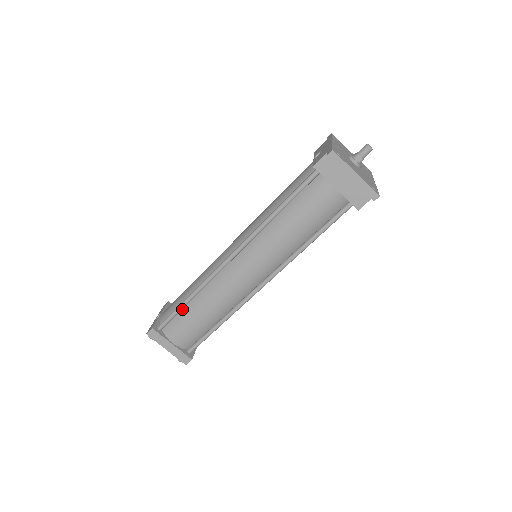
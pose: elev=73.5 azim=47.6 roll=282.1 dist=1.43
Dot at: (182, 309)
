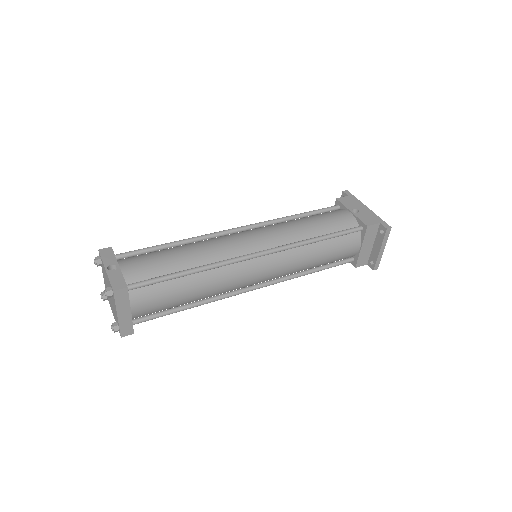
Dot at: (171, 278)
